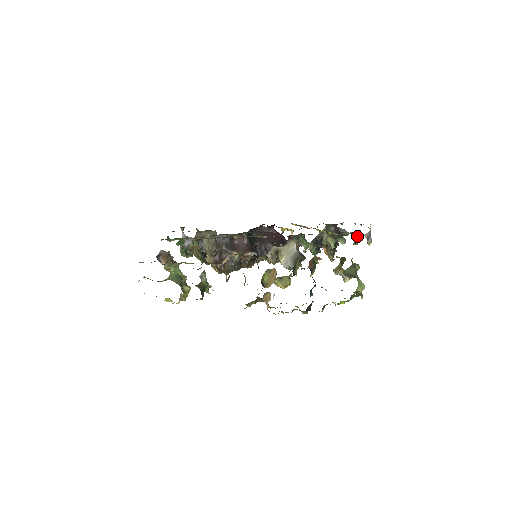
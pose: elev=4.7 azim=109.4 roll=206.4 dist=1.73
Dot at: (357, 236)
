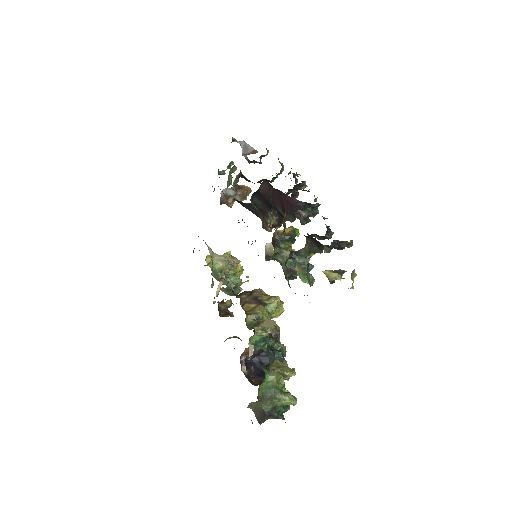
Dot at: (326, 276)
